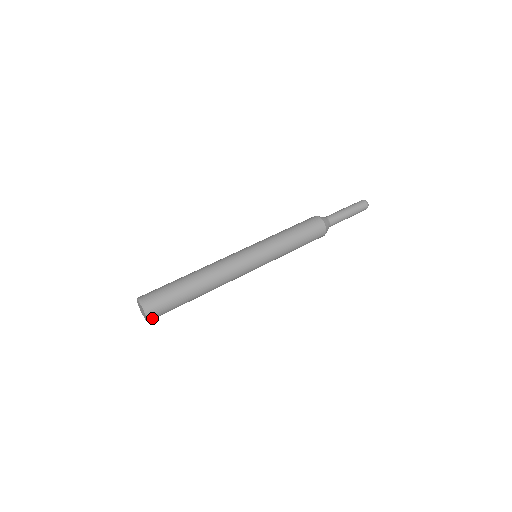
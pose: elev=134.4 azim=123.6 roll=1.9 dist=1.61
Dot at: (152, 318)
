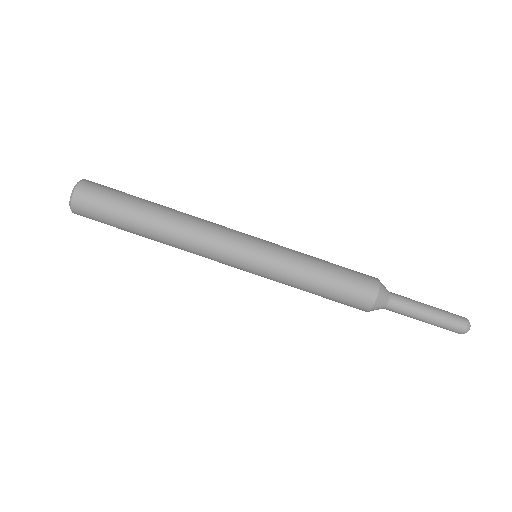
Dot at: occluded
